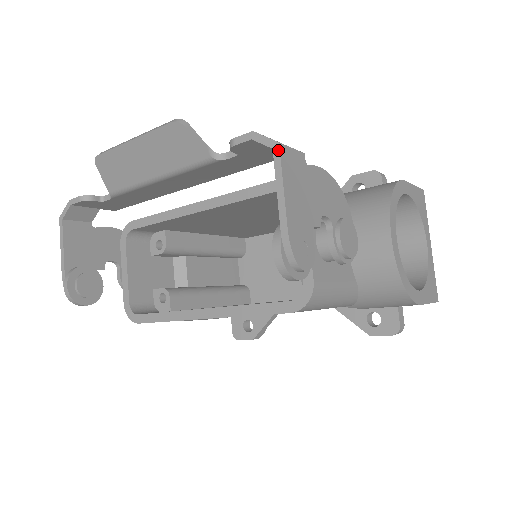
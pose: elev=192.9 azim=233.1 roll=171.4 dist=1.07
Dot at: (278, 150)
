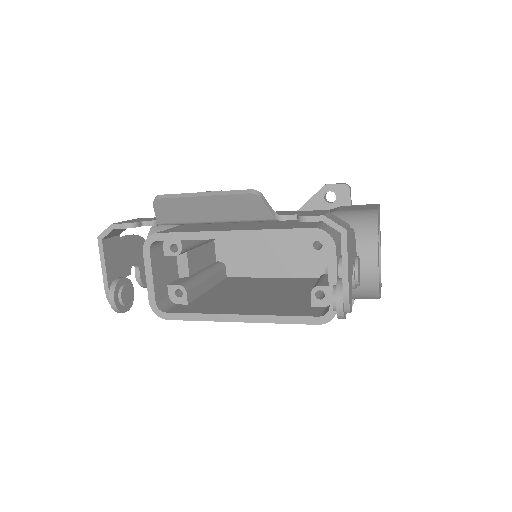
Dot at: (345, 235)
